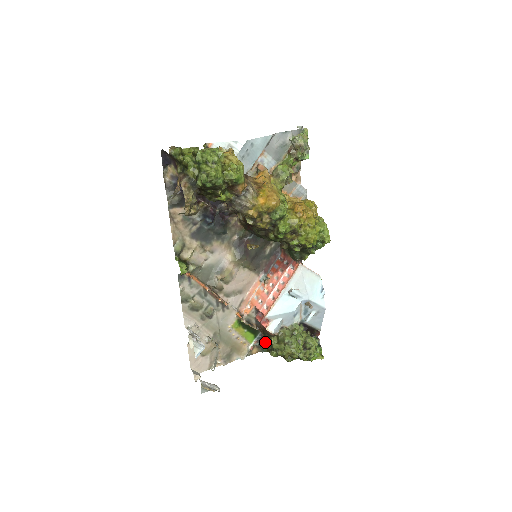
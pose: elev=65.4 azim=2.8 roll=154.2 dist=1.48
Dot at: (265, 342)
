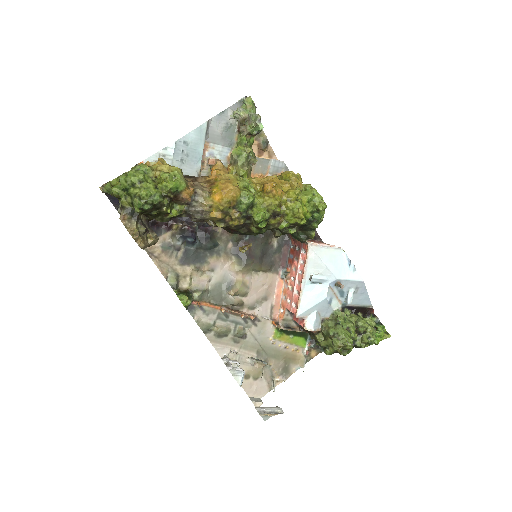
Dot at: occluded
